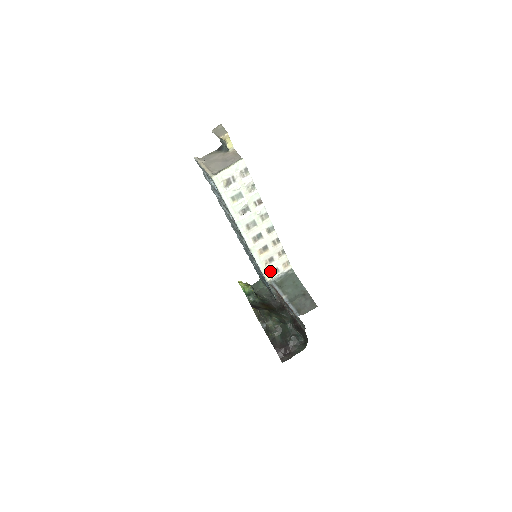
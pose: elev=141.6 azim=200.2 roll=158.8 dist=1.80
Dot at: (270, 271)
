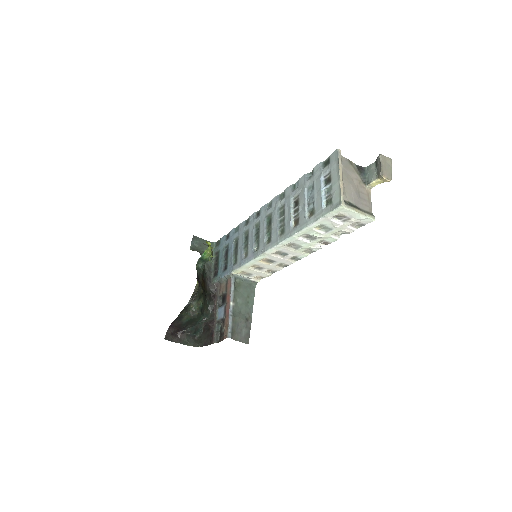
Dot at: (245, 271)
